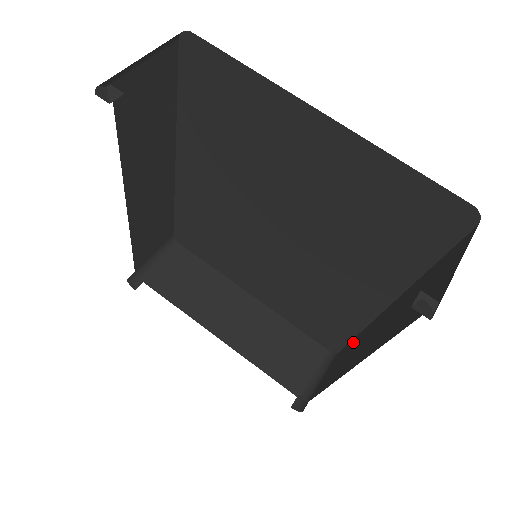
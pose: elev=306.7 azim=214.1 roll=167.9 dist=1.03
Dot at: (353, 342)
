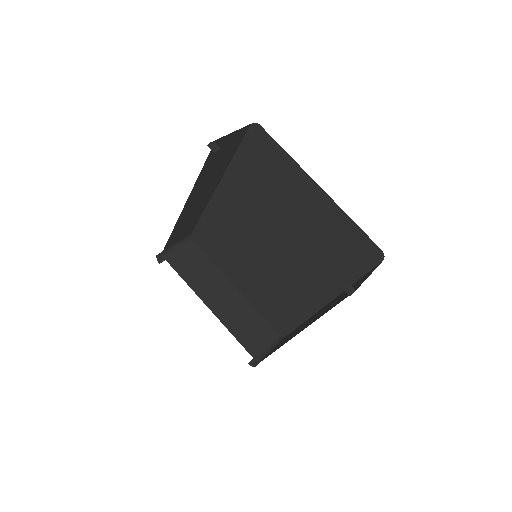
Dot at: occluded
